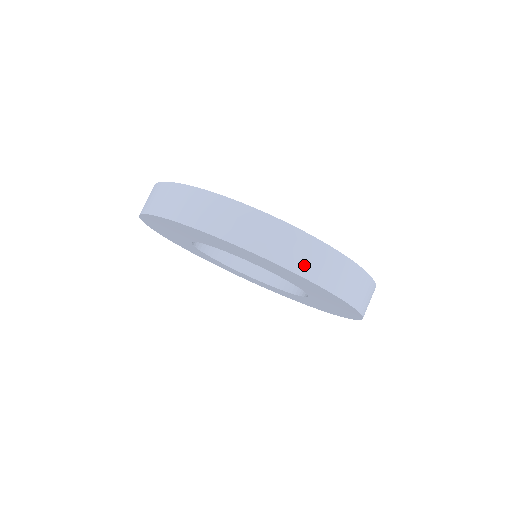
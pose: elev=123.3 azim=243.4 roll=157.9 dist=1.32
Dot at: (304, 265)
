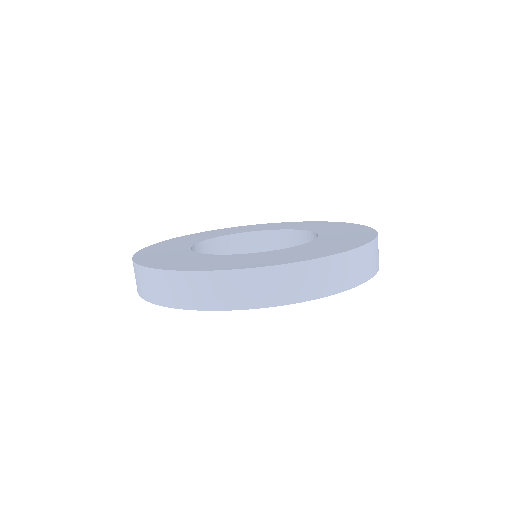
Dot at: (353, 277)
